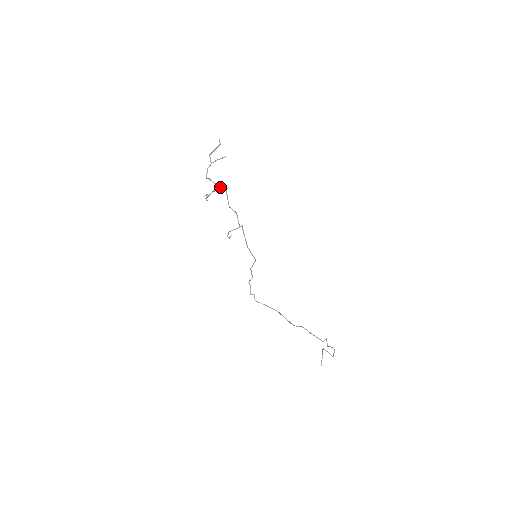
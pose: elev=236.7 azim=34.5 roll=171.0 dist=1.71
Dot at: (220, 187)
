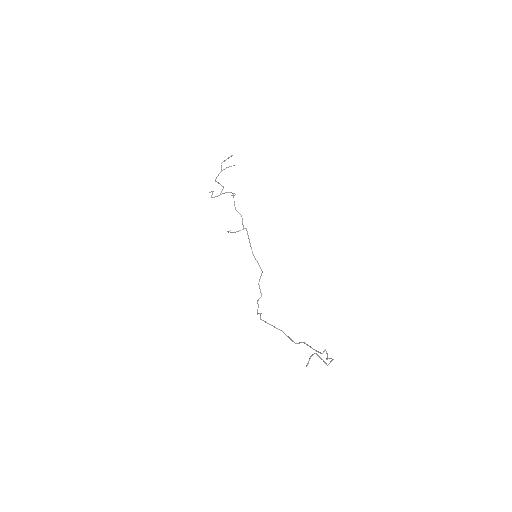
Dot at: (229, 192)
